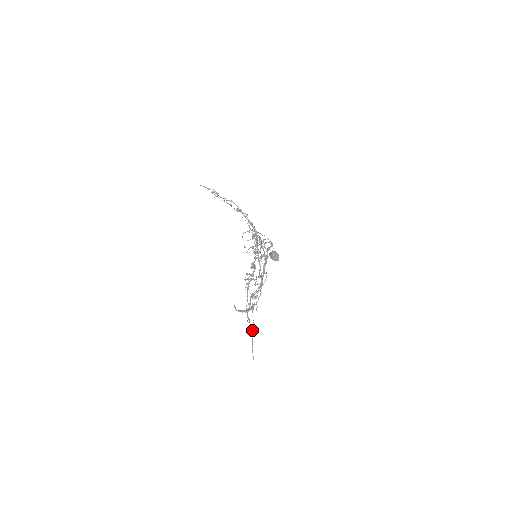
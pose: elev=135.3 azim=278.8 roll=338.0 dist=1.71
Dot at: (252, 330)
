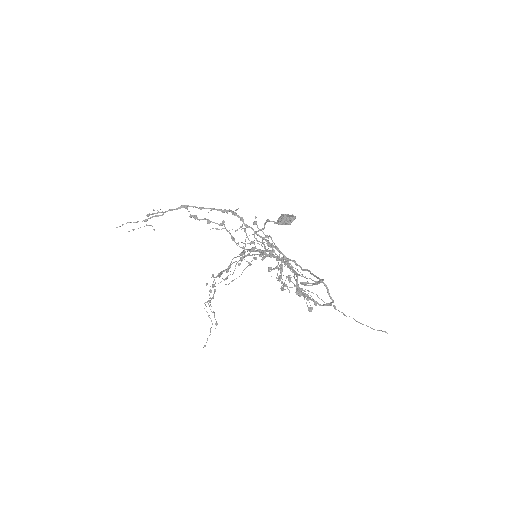
Dot at: (343, 313)
